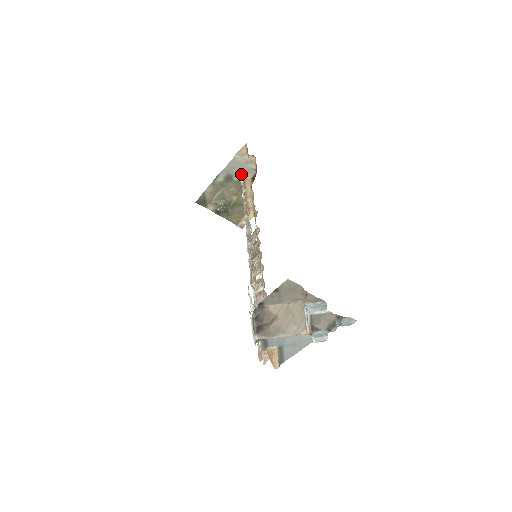
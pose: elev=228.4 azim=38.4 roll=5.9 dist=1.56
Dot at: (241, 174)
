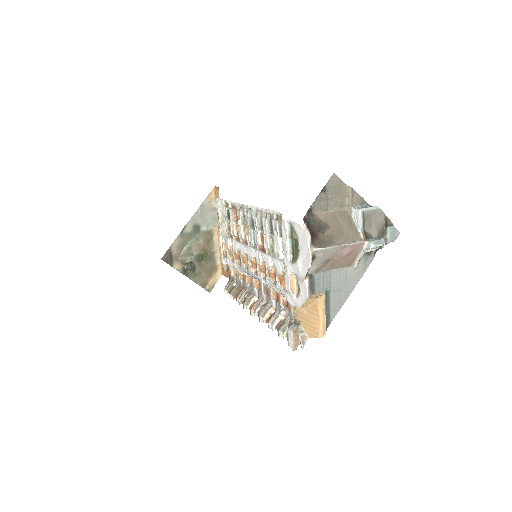
Dot at: (218, 203)
